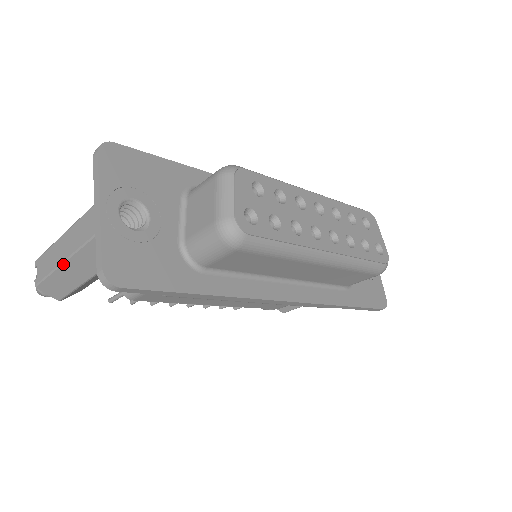
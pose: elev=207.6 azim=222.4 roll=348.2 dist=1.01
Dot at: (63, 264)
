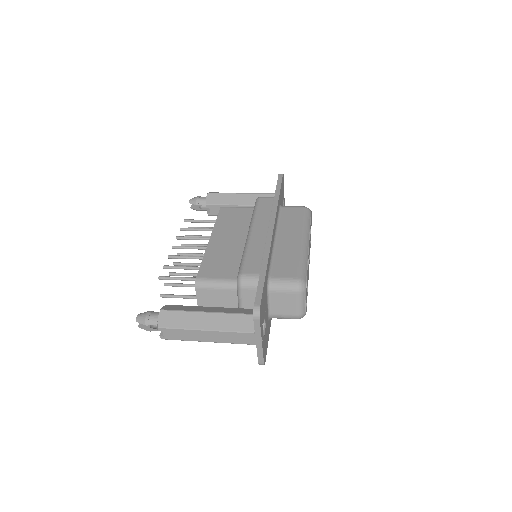
Dot at: occluded
